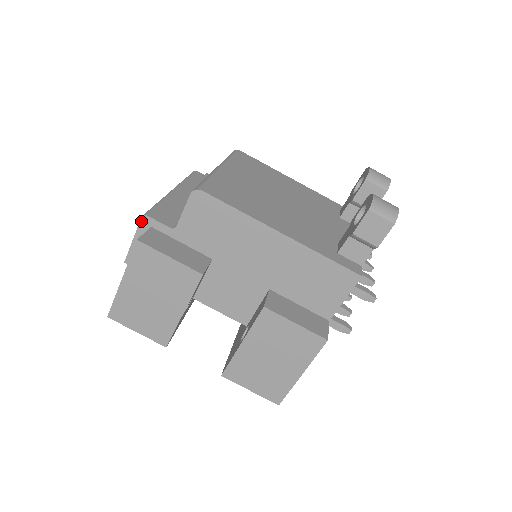
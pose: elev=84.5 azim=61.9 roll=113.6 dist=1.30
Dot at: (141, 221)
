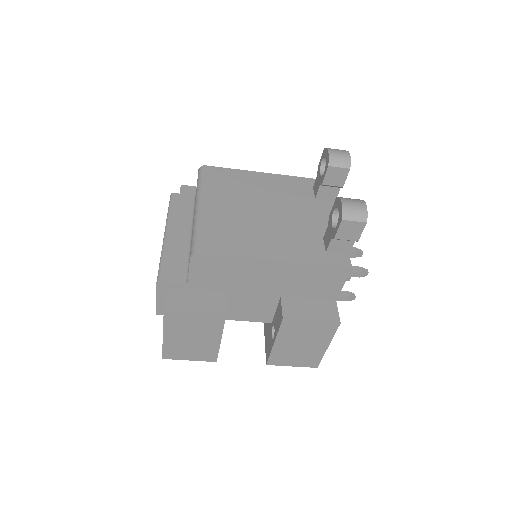
Dot at: (157, 286)
